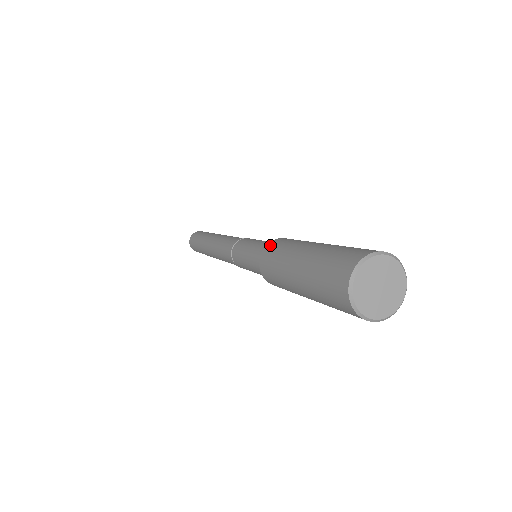
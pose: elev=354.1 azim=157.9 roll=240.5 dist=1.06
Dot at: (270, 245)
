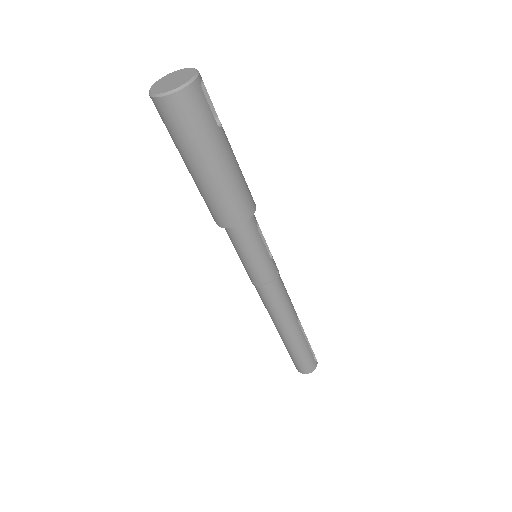
Dot at: occluded
